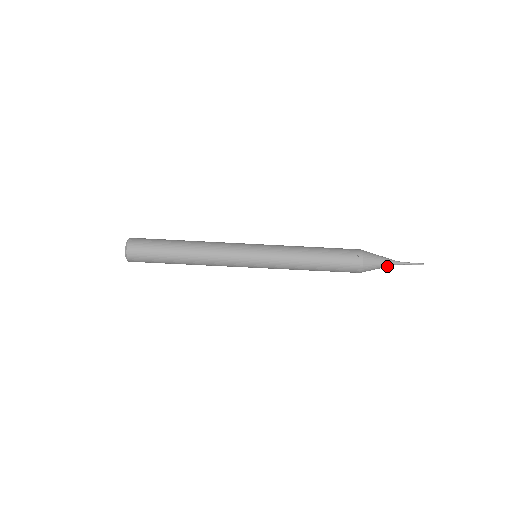
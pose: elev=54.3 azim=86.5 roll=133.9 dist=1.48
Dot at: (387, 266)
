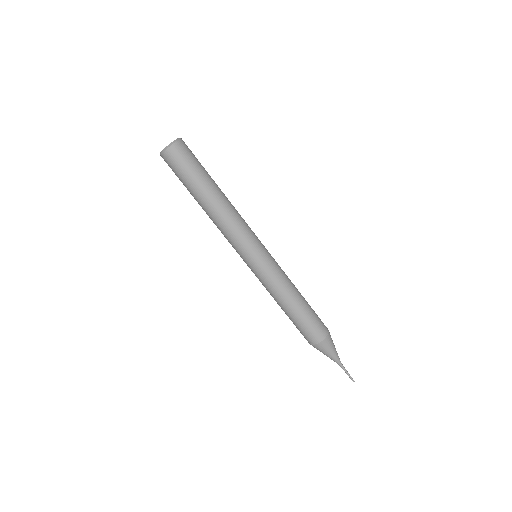
Dot at: (336, 356)
